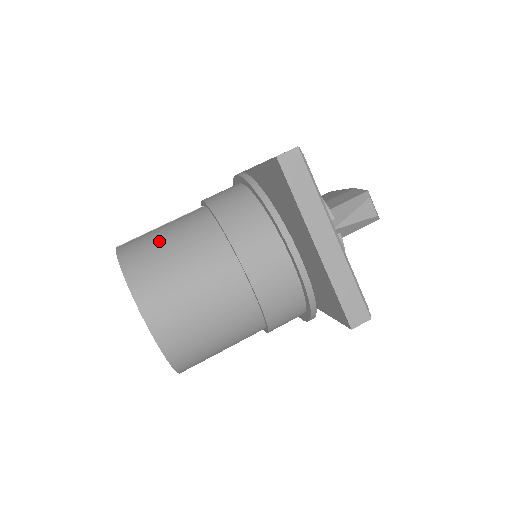
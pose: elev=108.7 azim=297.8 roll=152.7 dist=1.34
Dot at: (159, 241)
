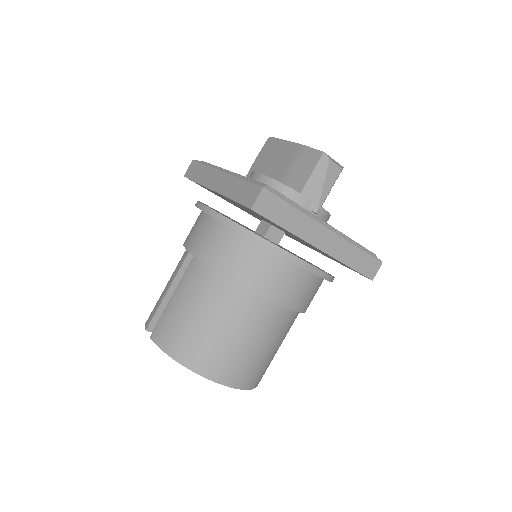
Dot at: (187, 319)
